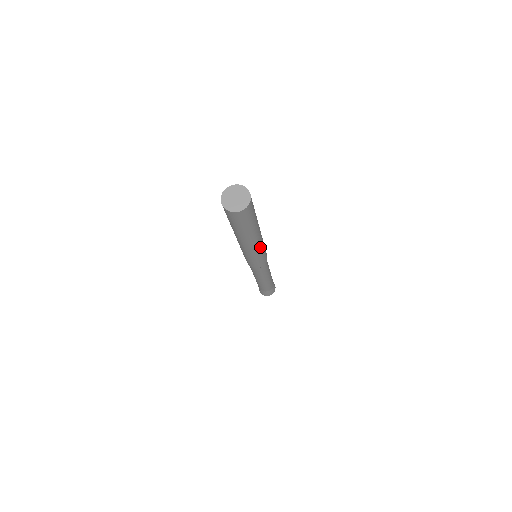
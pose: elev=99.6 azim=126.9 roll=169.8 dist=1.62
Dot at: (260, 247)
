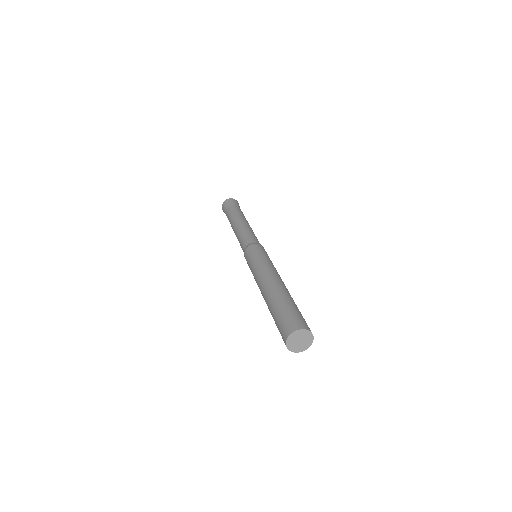
Dot at: occluded
